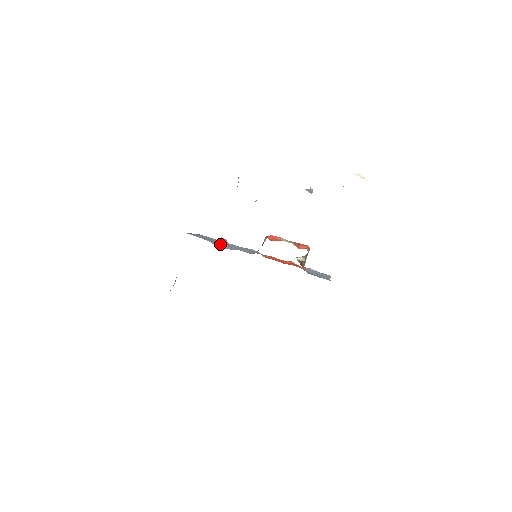
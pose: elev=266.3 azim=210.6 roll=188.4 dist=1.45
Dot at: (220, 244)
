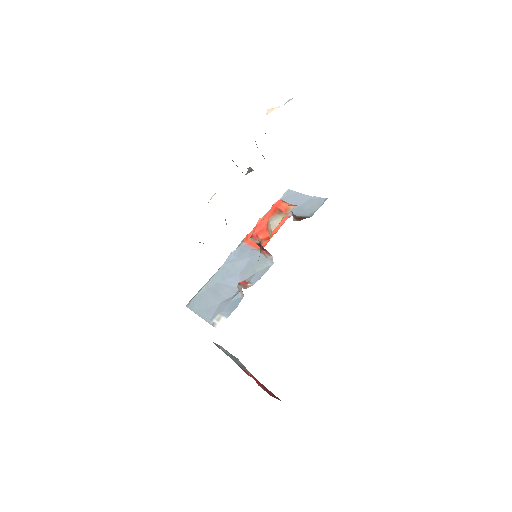
Dot at: (226, 288)
